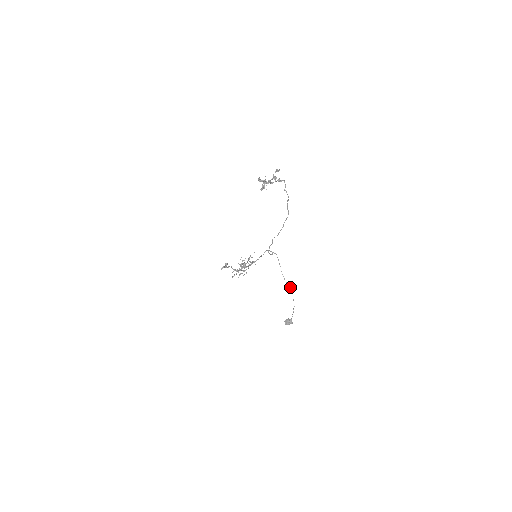
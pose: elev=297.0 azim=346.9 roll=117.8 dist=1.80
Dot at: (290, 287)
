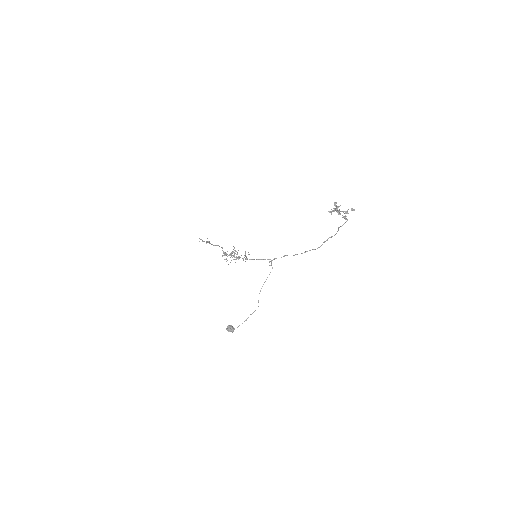
Dot at: (258, 302)
